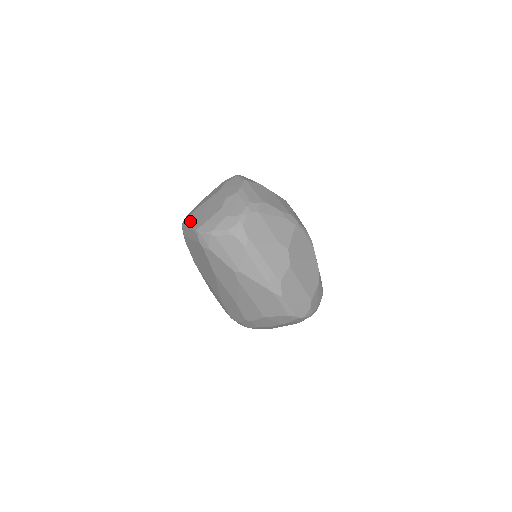
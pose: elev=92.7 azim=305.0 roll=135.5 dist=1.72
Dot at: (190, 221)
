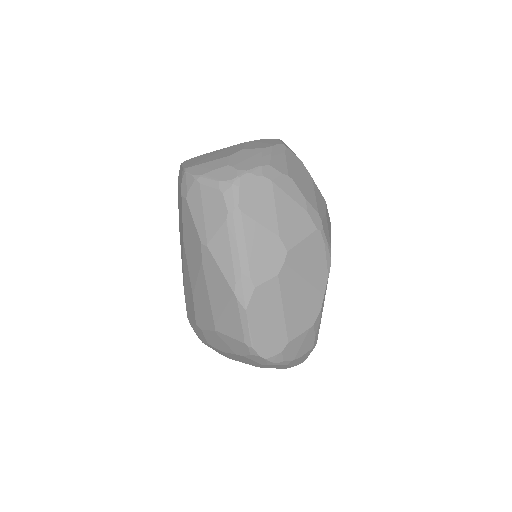
Dot at: (189, 161)
